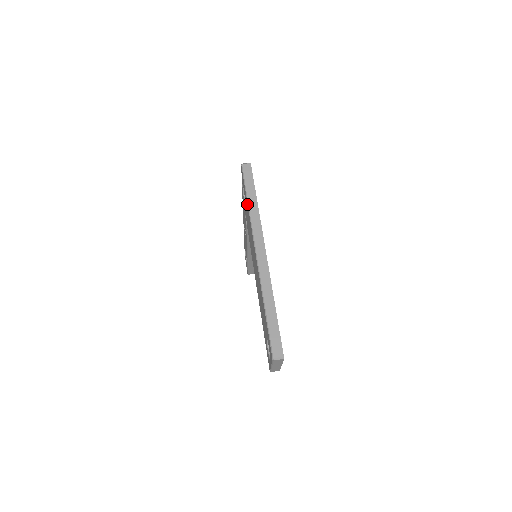
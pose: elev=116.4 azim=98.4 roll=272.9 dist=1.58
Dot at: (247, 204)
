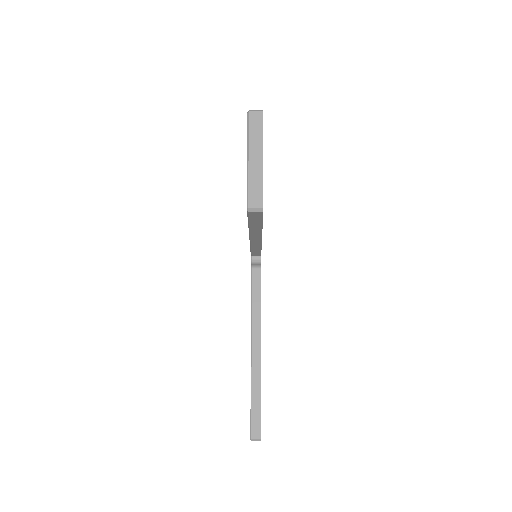
Dot at: occluded
